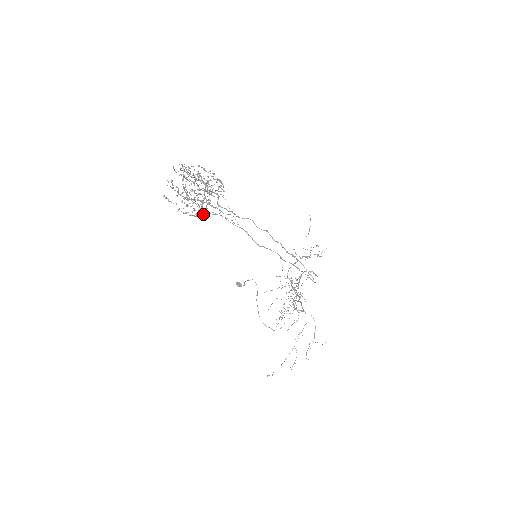
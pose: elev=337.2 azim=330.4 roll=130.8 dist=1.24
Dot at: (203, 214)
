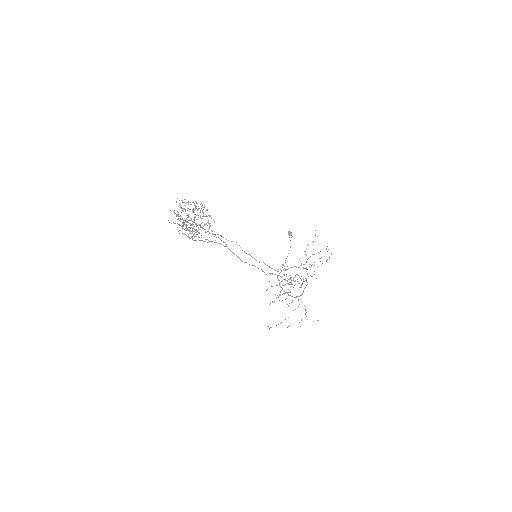
Dot at: (193, 240)
